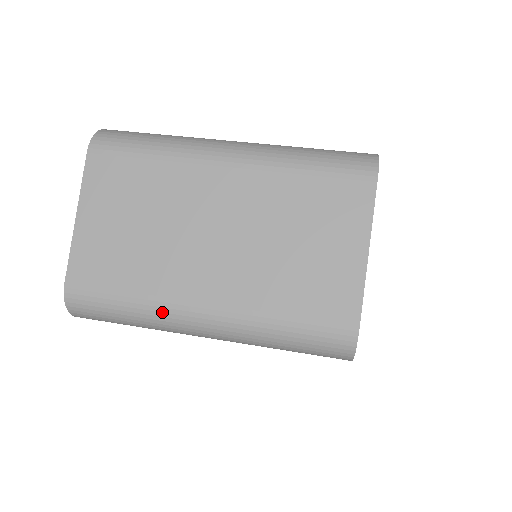
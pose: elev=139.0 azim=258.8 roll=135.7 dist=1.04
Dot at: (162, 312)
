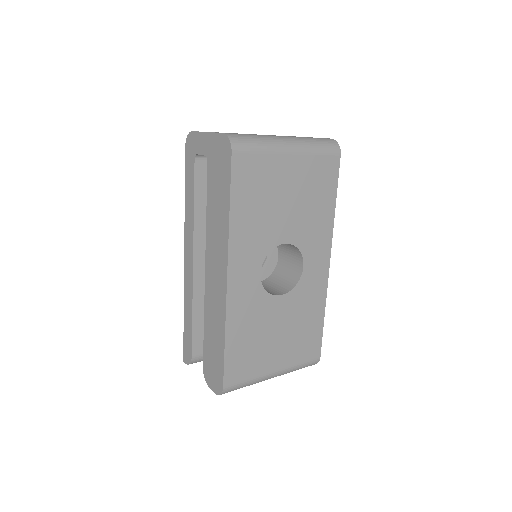
Dot at: (270, 137)
